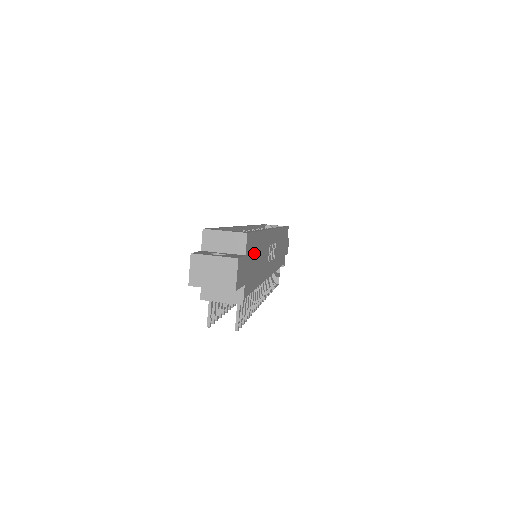
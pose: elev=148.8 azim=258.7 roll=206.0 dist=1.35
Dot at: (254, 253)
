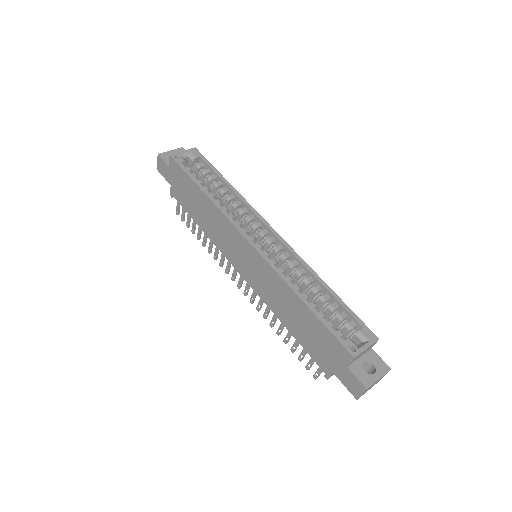
Dot at: occluded
